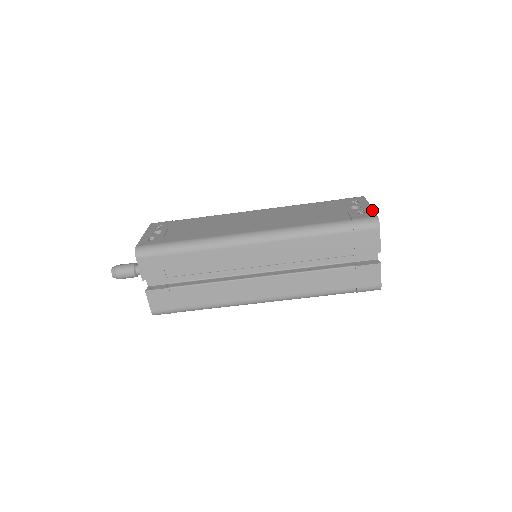
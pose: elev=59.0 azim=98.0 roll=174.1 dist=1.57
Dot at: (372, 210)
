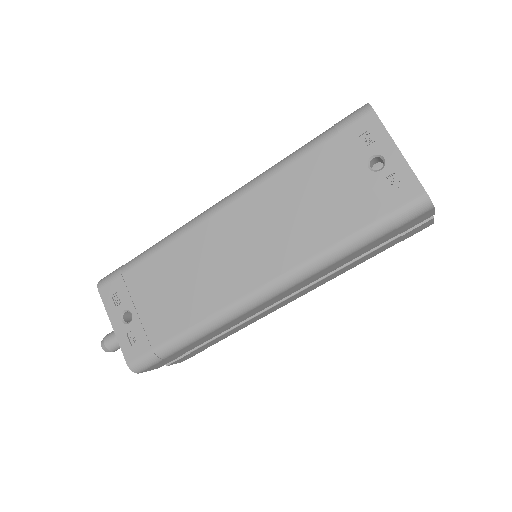
Dot at: (409, 170)
